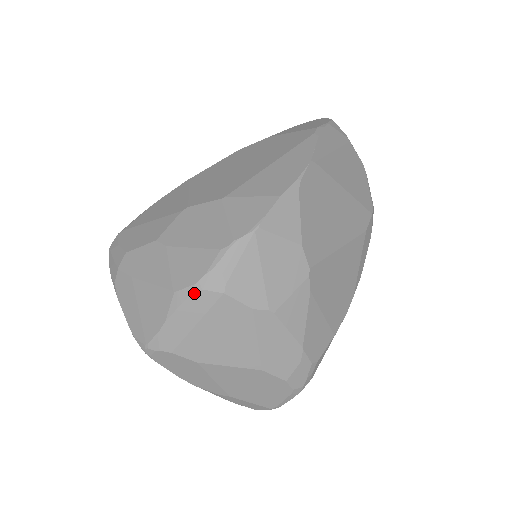
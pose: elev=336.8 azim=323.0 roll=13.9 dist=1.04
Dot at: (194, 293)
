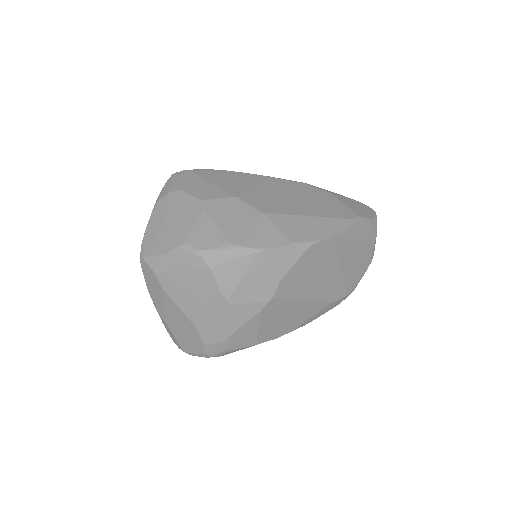
Dot at: (195, 254)
